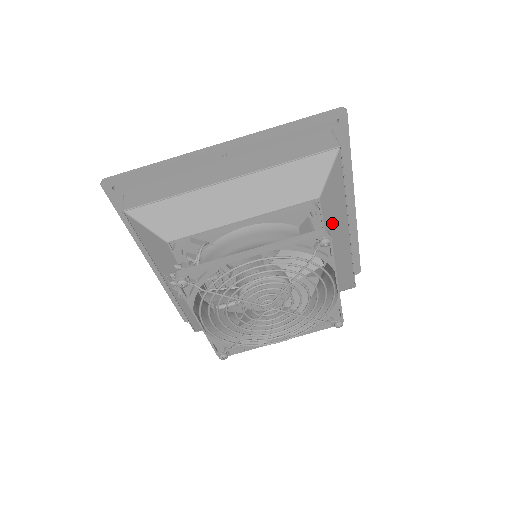
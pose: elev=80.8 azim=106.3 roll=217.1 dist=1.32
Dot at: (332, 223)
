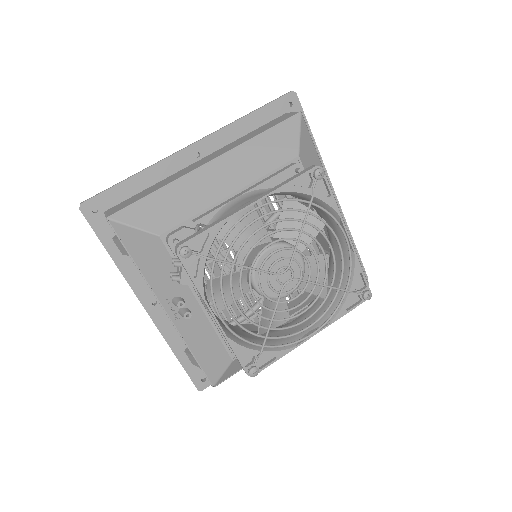
Dot at: occluded
